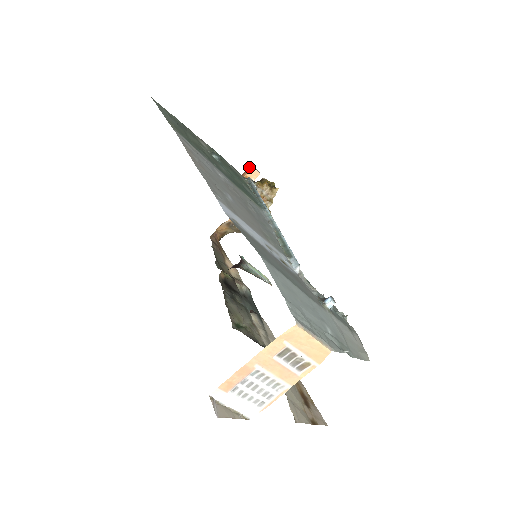
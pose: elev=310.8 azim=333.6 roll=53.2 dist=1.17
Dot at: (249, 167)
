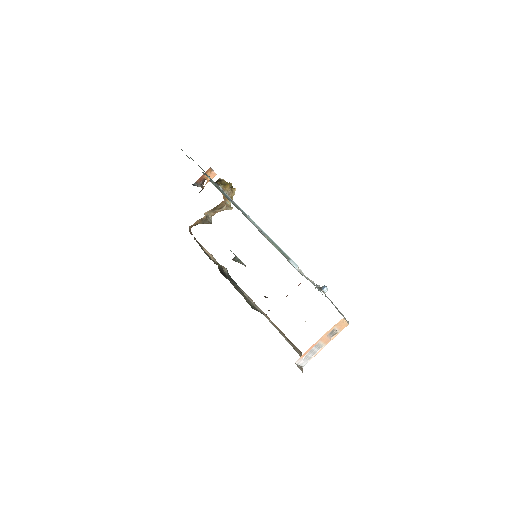
Dot at: (208, 169)
